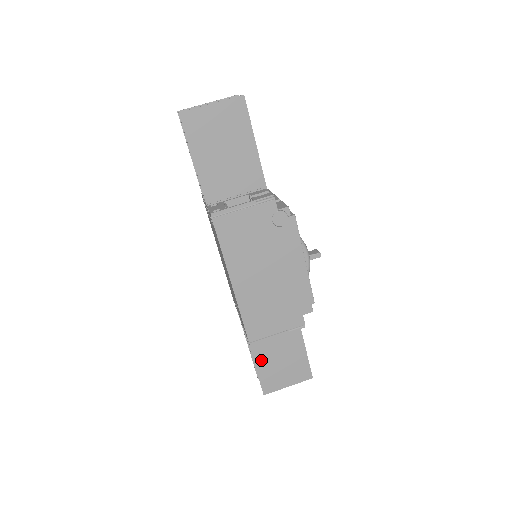
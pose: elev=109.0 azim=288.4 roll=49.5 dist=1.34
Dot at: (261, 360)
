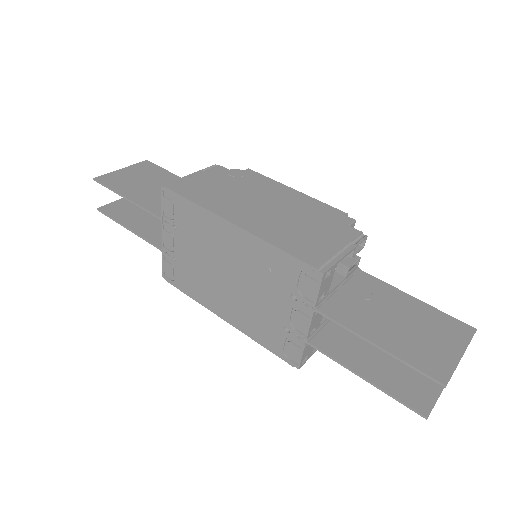
Dot at: (377, 335)
